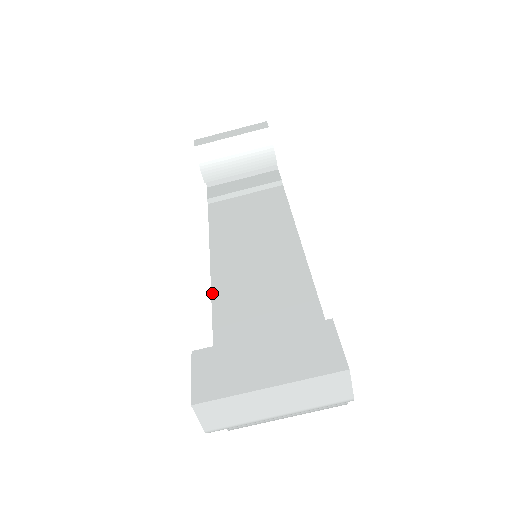
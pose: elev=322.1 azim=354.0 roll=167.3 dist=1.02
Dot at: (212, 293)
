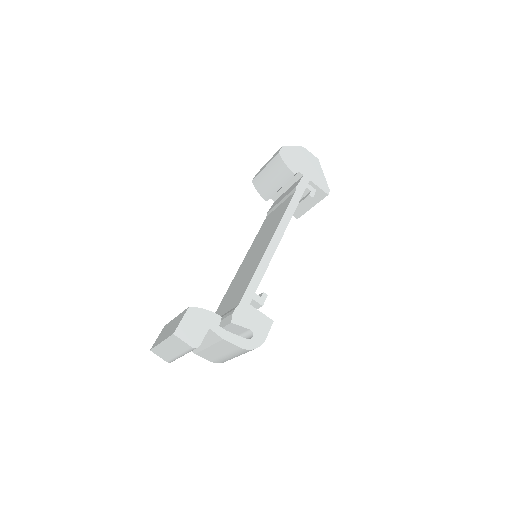
Dot at: (230, 286)
